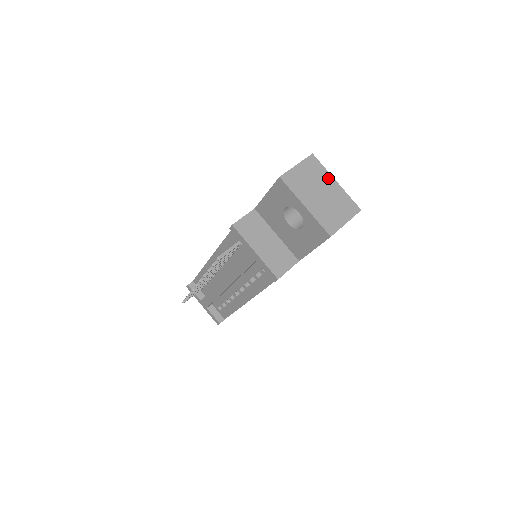
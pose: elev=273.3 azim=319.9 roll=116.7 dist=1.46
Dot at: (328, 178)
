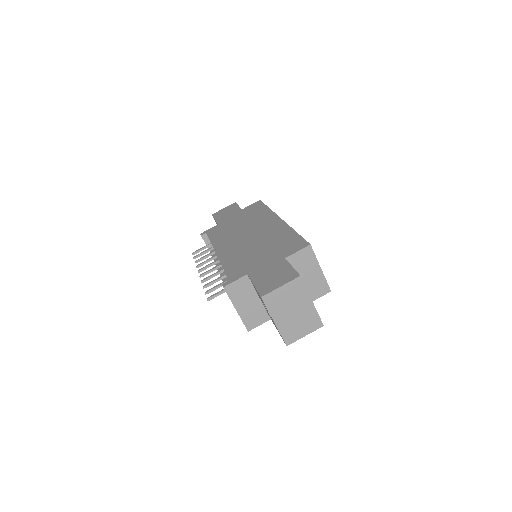
Dot at: (306, 298)
